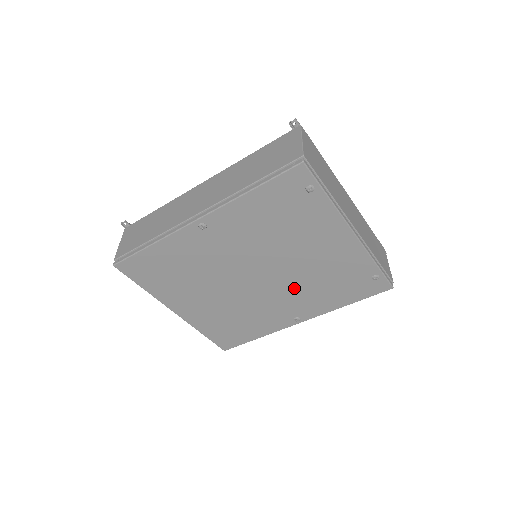
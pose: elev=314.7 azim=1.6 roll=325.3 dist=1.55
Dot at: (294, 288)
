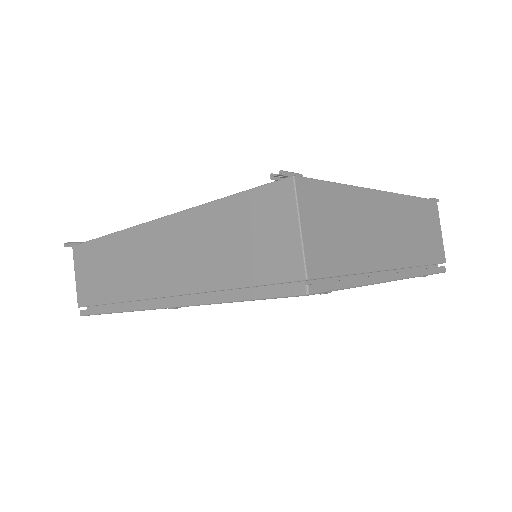
Dot at: occluded
